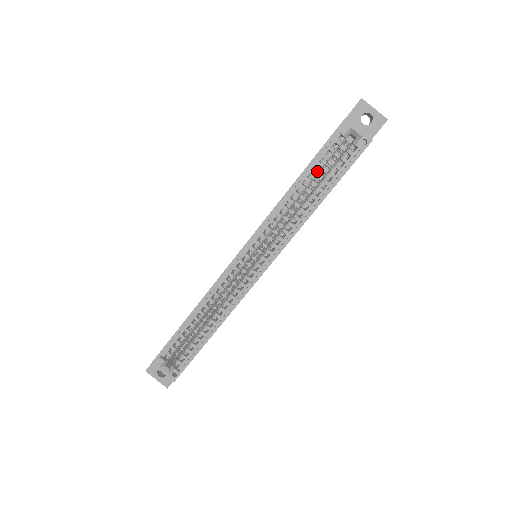
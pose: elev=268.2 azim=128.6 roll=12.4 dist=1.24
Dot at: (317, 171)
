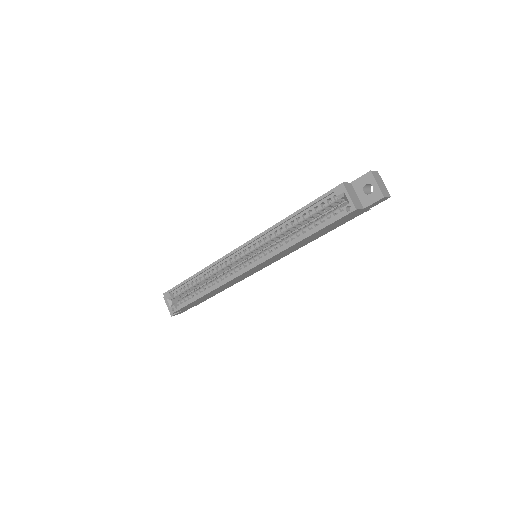
Dot at: (311, 214)
